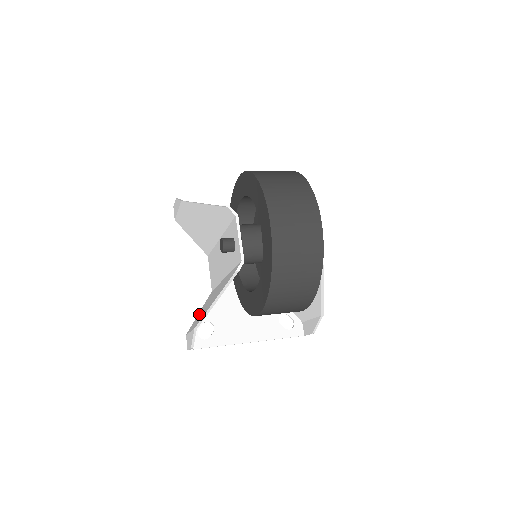
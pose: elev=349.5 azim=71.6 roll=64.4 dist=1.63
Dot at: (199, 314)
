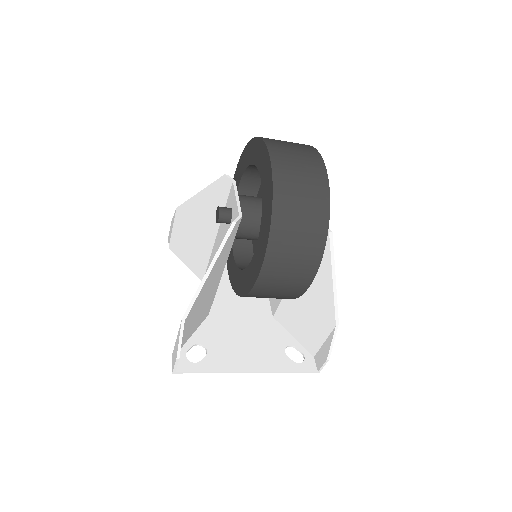
Dot at: occluded
